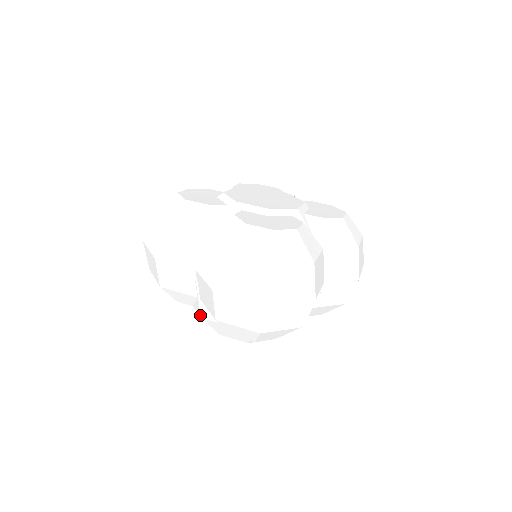
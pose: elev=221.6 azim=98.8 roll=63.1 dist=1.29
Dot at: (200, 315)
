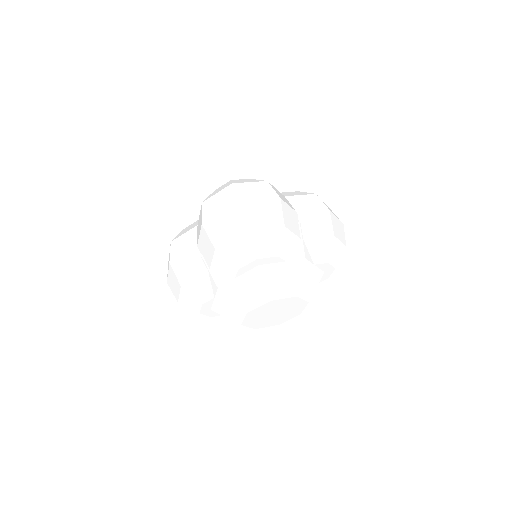
Dot at: (216, 286)
